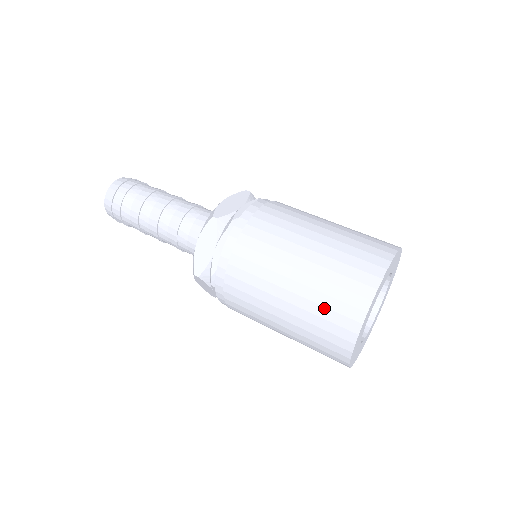
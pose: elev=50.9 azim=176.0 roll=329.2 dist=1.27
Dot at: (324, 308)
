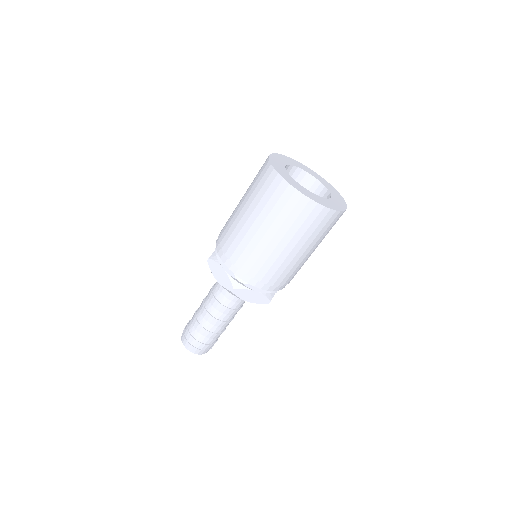
Dot at: (269, 202)
